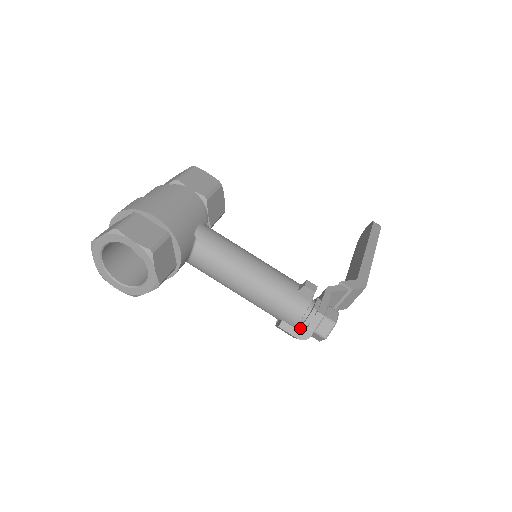
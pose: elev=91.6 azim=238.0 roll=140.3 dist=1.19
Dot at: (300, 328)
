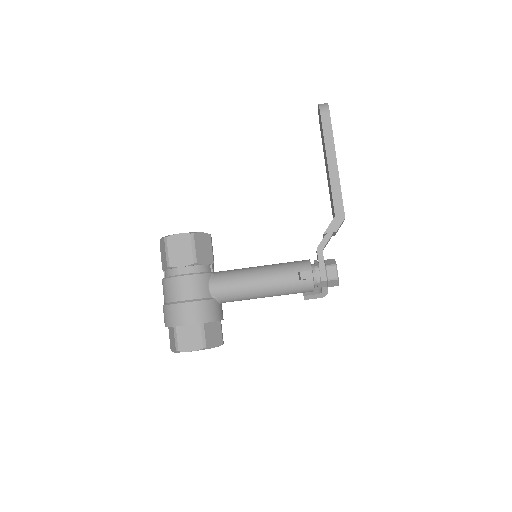
Dot at: occluded
